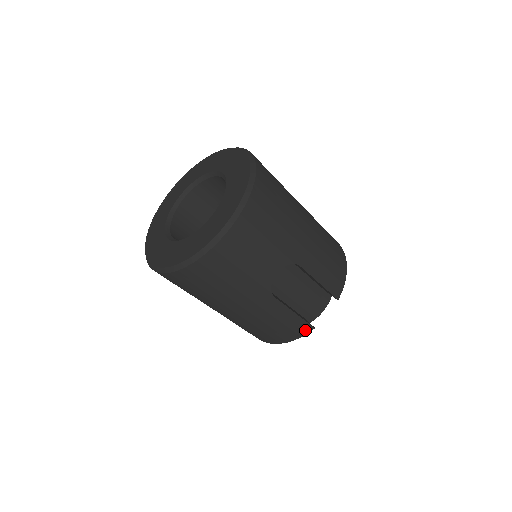
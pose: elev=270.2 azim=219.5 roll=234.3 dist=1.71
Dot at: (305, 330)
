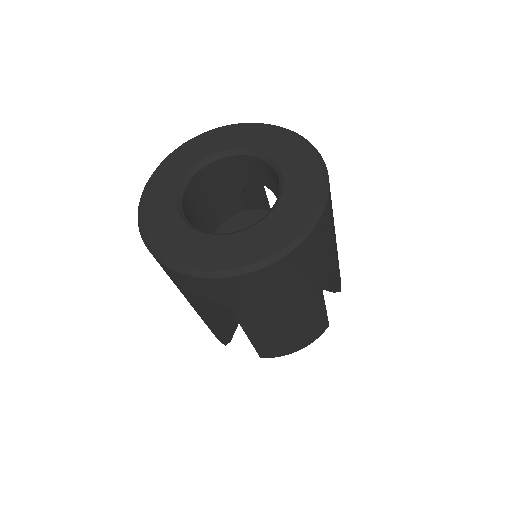
Dot at: (323, 329)
